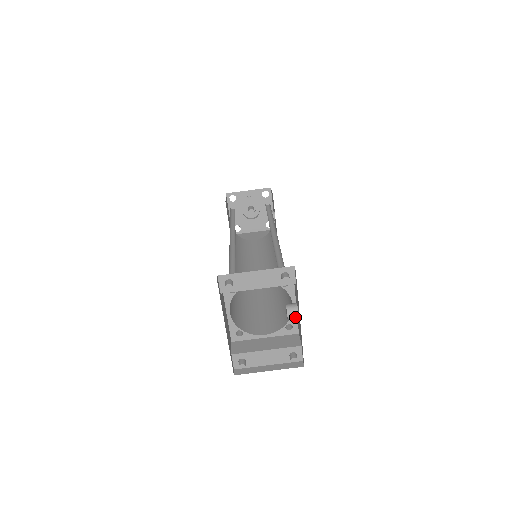
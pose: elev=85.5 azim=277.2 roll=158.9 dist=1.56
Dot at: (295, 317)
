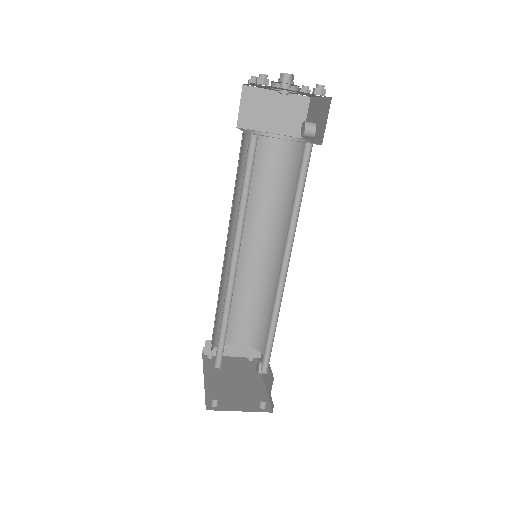
Dot at: occluded
